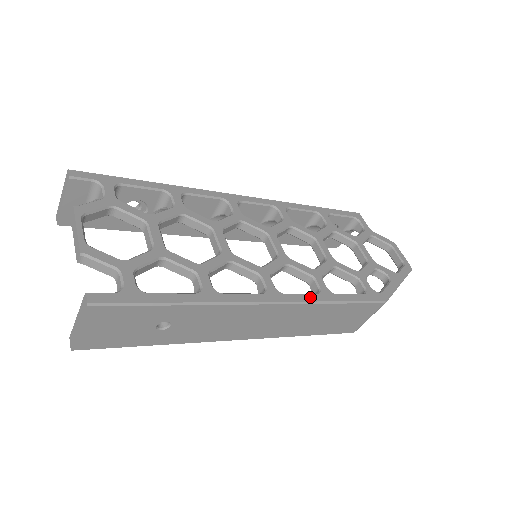
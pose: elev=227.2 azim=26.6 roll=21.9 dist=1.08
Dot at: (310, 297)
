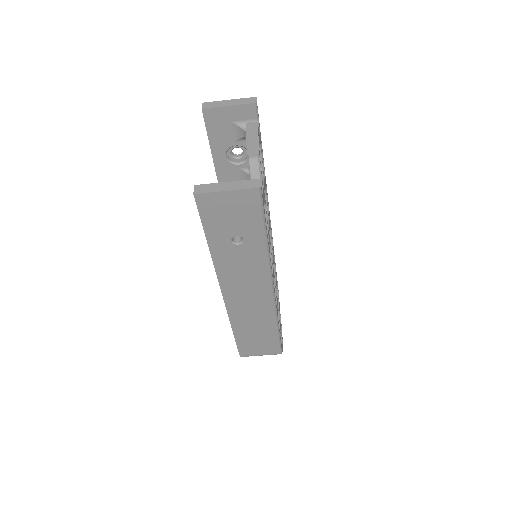
Dot at: occluded
